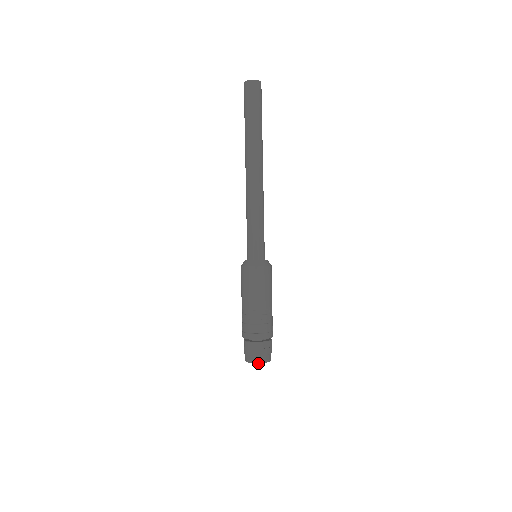
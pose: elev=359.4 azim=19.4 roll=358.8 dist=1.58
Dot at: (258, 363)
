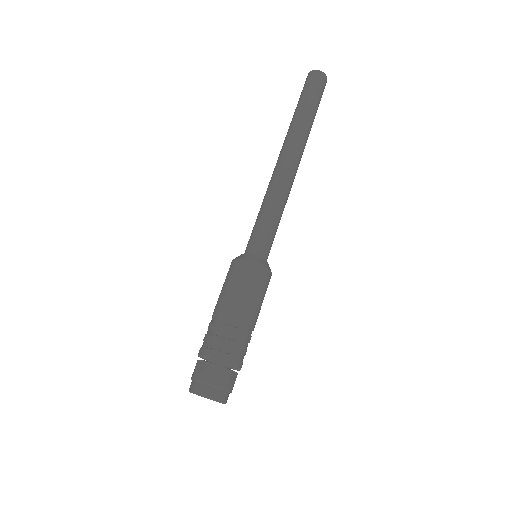
Dot at: (196, 393)
